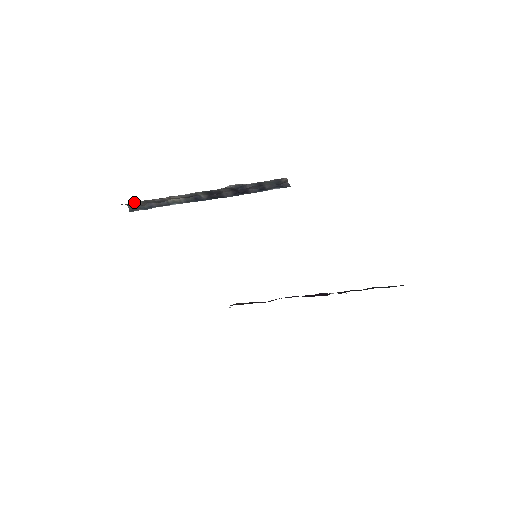
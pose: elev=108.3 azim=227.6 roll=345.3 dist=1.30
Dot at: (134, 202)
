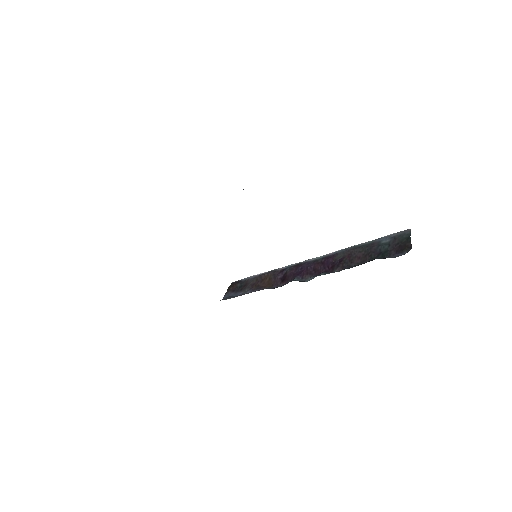
Dot at: occluded
